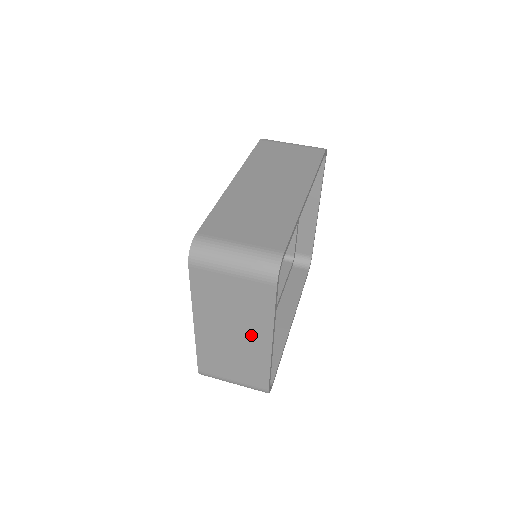
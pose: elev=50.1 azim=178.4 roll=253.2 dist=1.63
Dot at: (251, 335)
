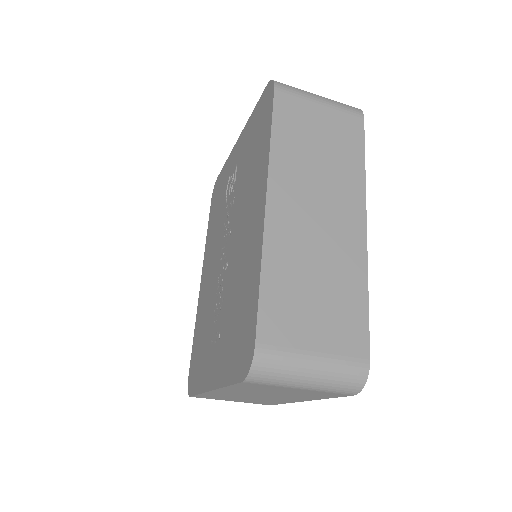
Dot at: (283, 398)
